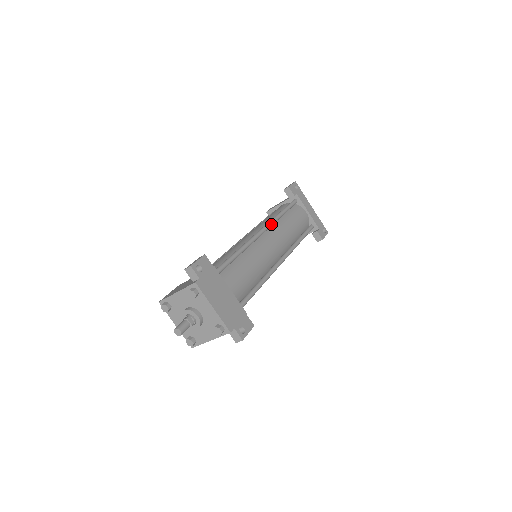
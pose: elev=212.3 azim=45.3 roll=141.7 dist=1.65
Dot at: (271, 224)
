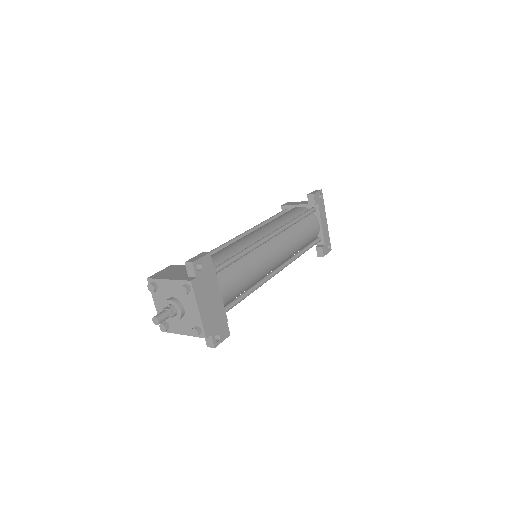
Dot at: (283, 230)
